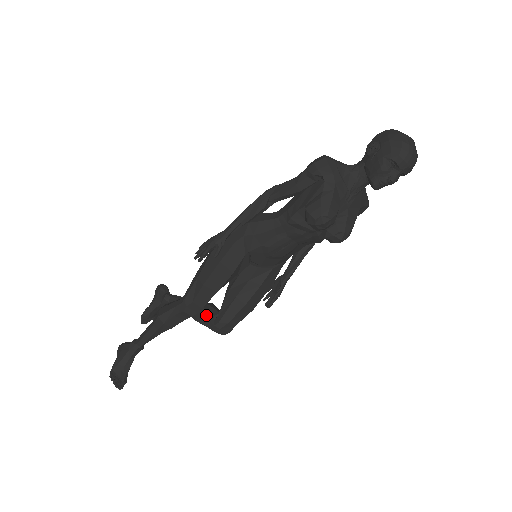
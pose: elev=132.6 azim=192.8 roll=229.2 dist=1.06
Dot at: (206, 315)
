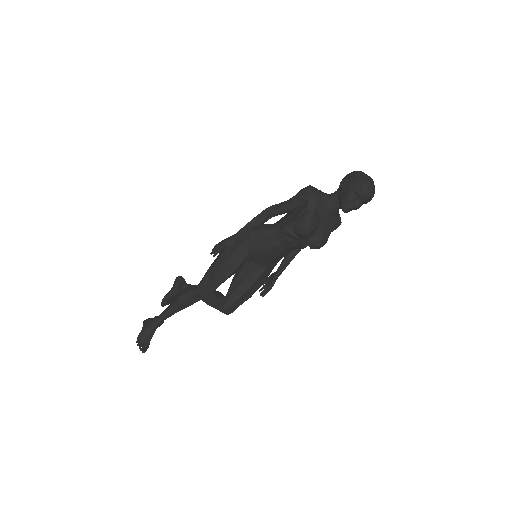
Dot at: (215, 299)
